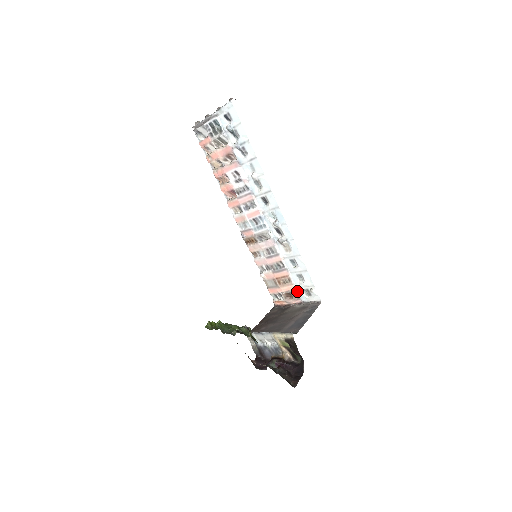
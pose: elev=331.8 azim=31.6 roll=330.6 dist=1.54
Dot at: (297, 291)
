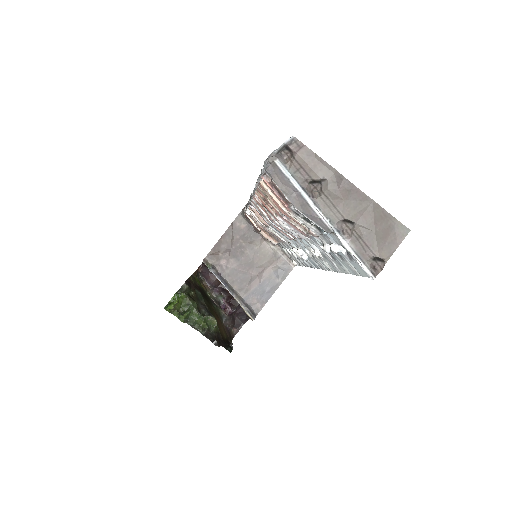
Dot at: occluded
